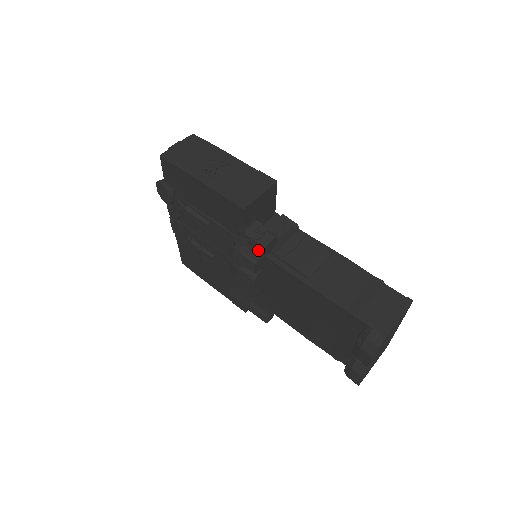
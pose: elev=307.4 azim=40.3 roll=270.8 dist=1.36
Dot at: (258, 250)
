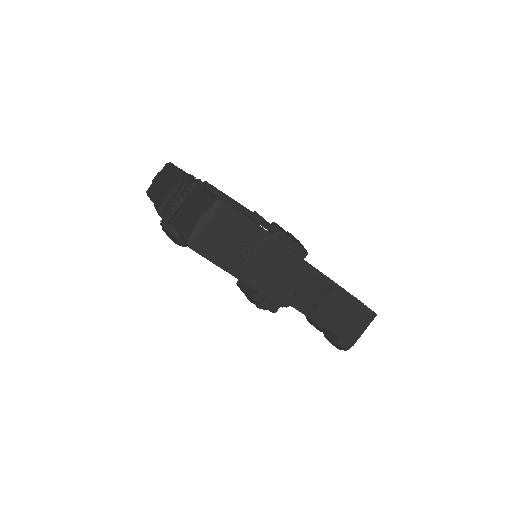
Dot at: occluded
